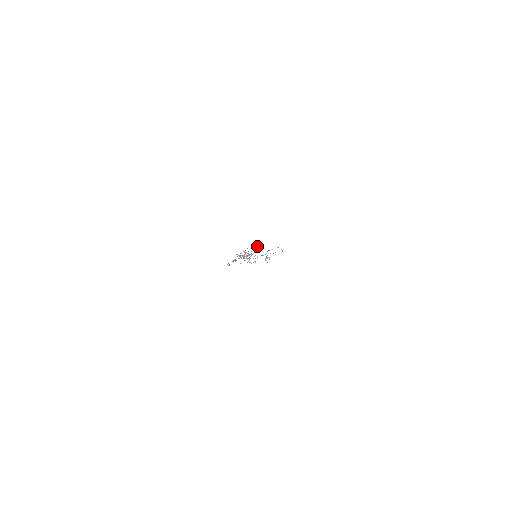
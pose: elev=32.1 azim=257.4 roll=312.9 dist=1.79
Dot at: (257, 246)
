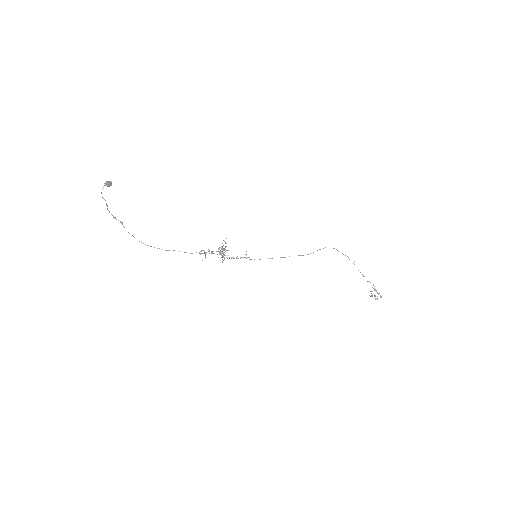
Dot at: (105, 182)
